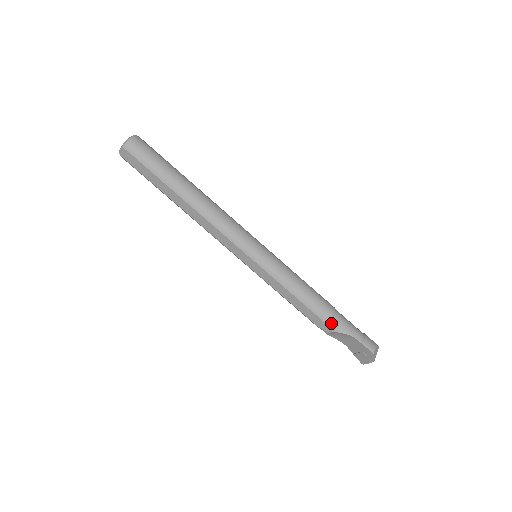
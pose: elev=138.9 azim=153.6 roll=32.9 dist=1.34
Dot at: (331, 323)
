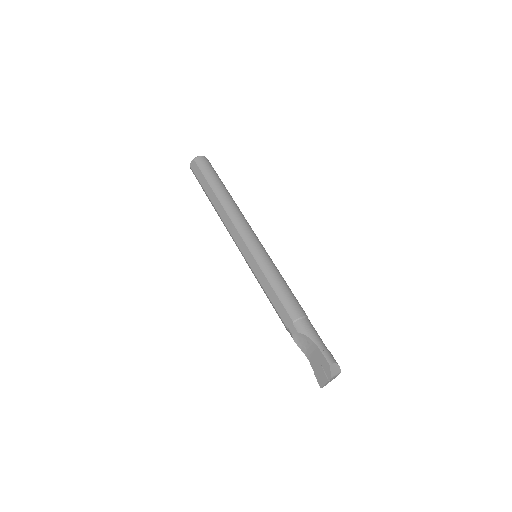
Dot at: (298, 323)
